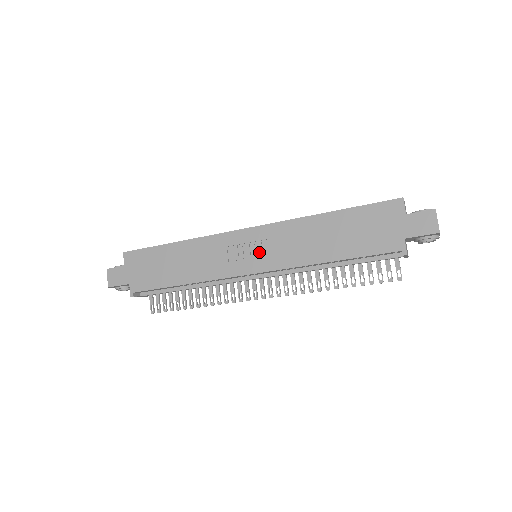
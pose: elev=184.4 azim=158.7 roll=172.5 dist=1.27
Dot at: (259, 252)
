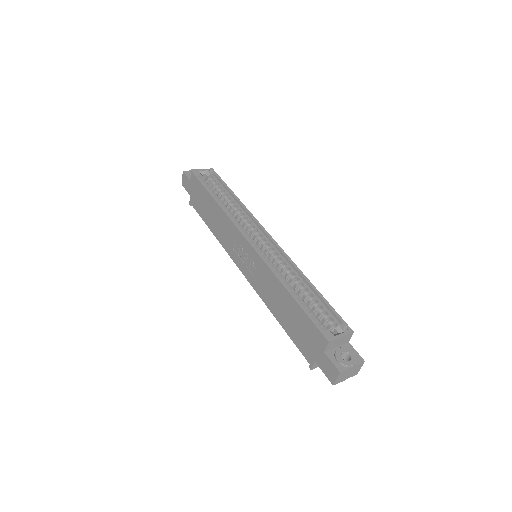
Dot at: (248, 264)
